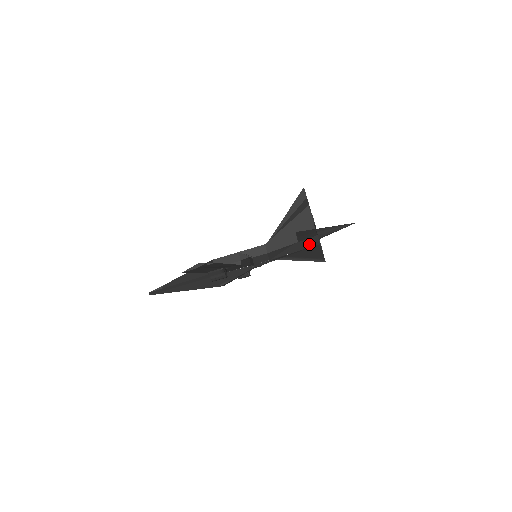
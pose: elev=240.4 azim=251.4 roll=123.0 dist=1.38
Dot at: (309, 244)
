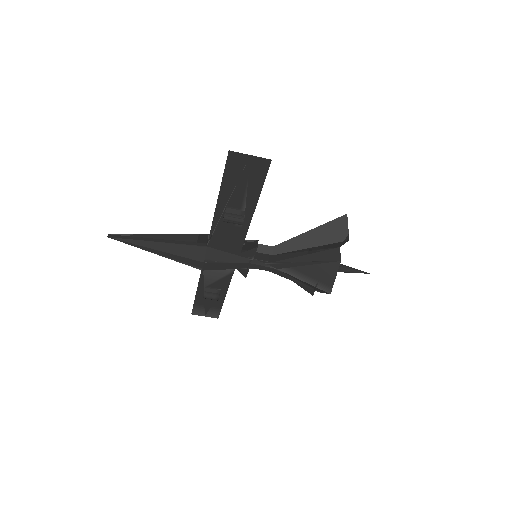
Dot at: (328, 258)
